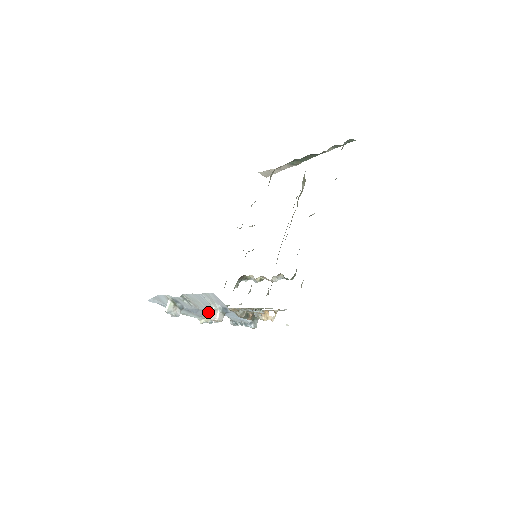
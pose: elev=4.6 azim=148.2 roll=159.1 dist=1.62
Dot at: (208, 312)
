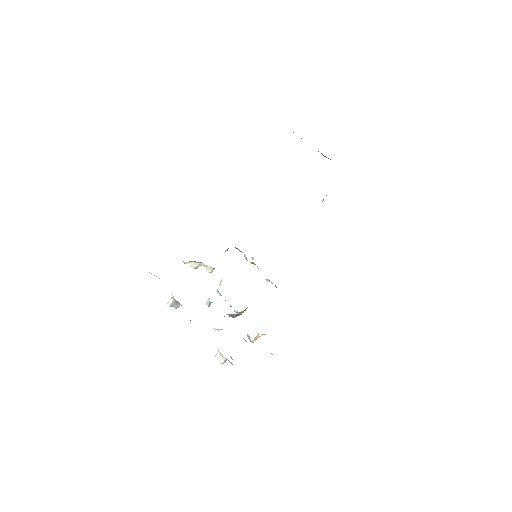
Dot at: (195, 261)
